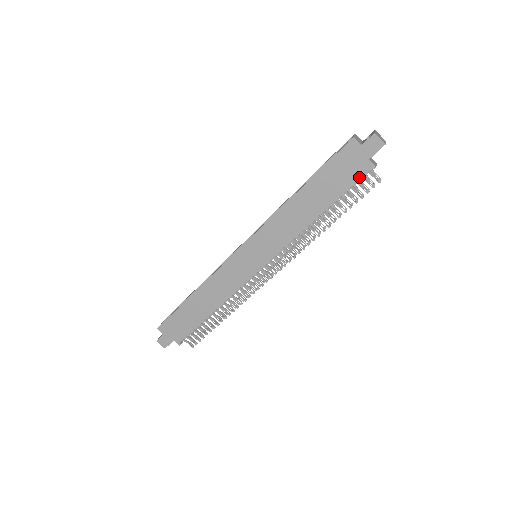
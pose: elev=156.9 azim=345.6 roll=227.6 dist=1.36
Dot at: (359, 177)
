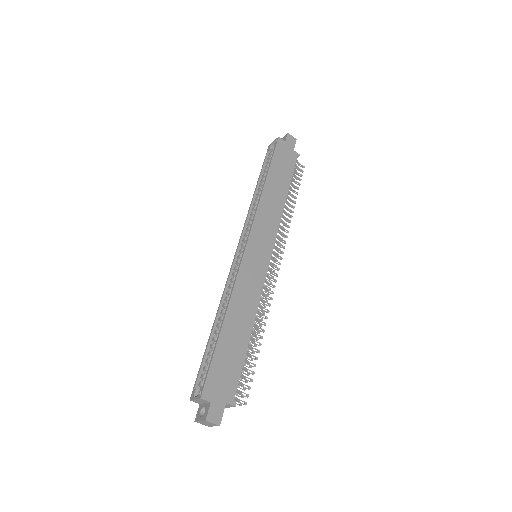
Dot at: (295, 163)
